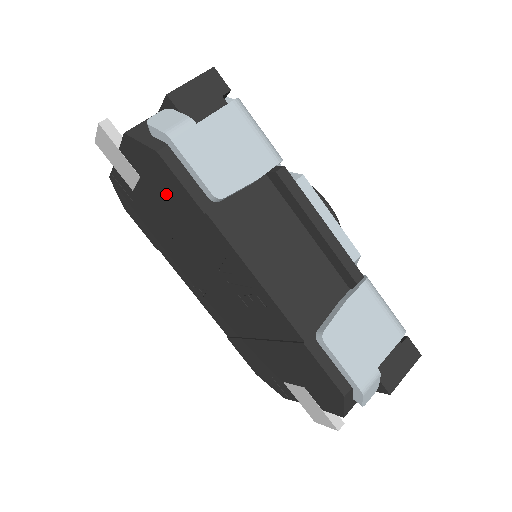
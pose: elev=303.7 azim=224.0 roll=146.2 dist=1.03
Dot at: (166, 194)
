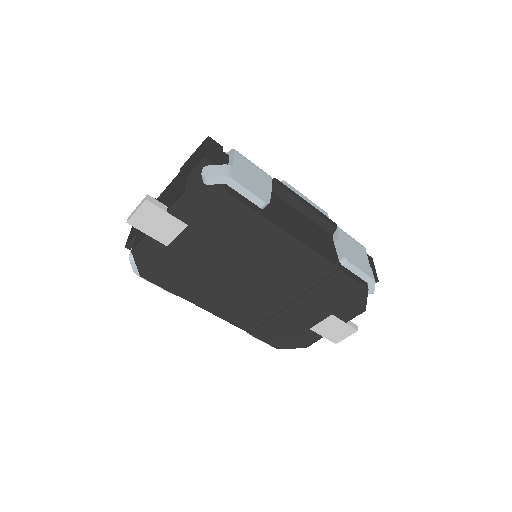
Dot at: (220, 224)
